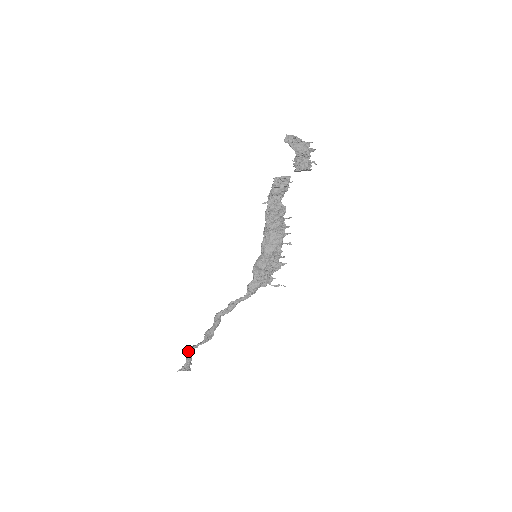
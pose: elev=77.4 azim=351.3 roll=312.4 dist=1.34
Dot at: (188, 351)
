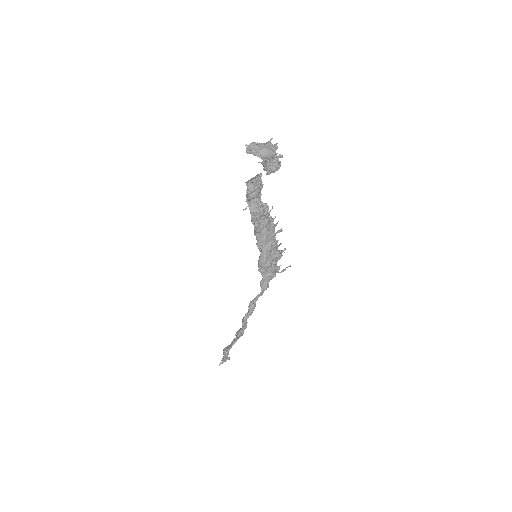
Dot at: occluded
